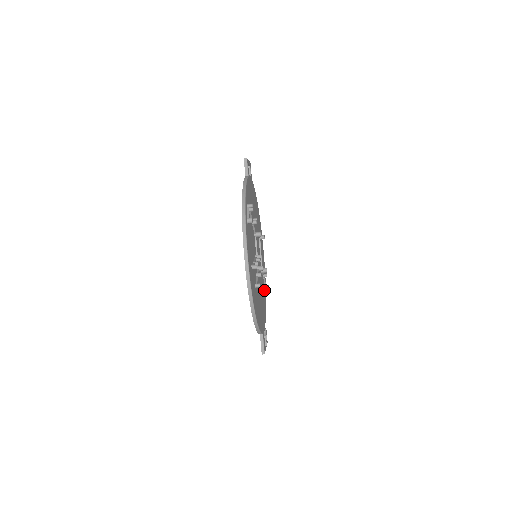
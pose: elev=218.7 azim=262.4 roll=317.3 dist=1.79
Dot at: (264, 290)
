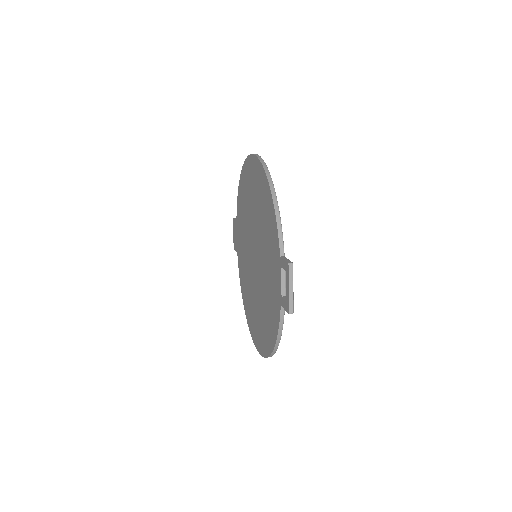
Dot at: occluded
